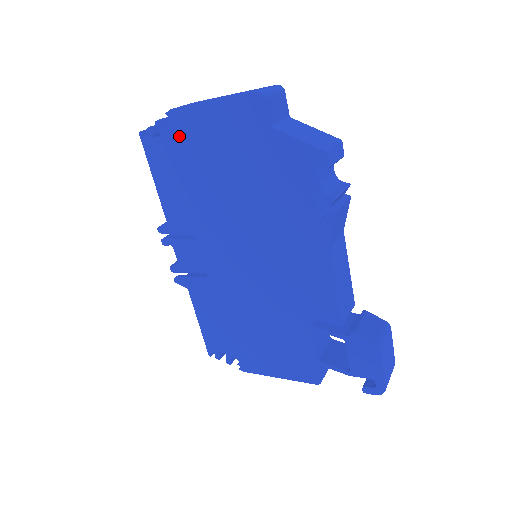
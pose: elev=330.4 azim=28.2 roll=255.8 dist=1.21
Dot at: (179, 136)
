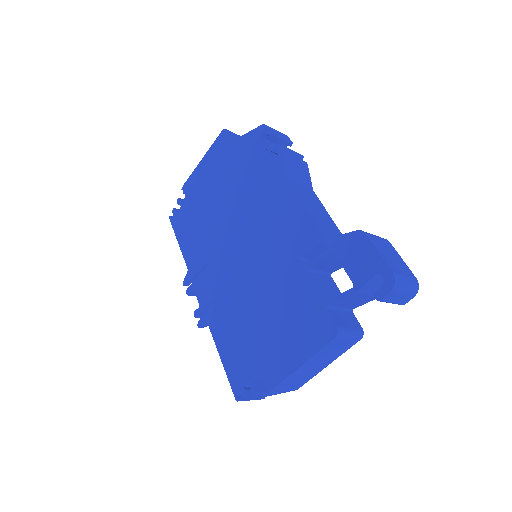
Dot at: (189, 196)
